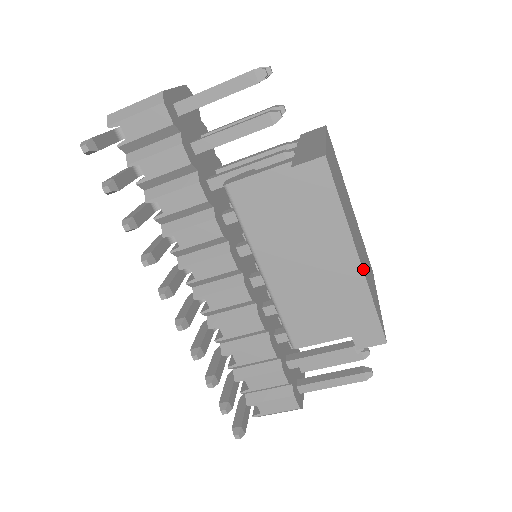
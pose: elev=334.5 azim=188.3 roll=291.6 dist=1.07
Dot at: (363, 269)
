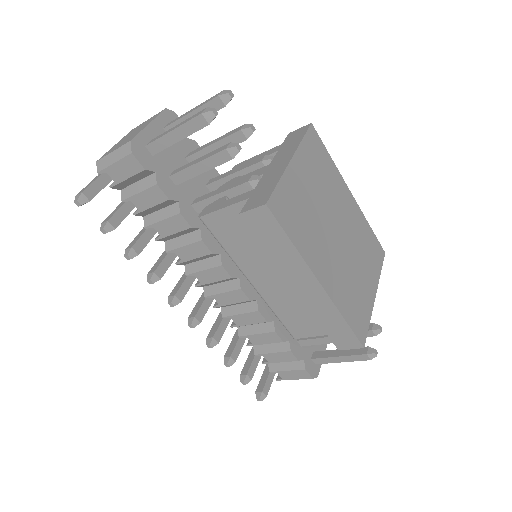
Dot at: (329, 290)
